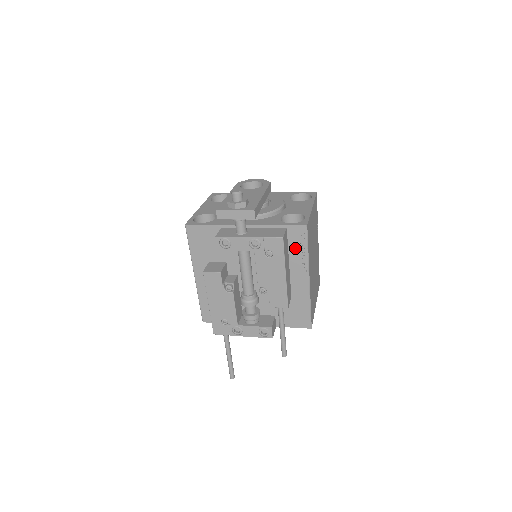
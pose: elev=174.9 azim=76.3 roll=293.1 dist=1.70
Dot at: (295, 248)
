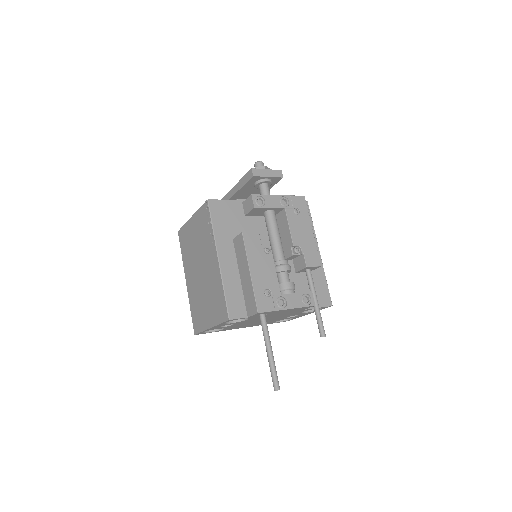
Dot at: occluded
